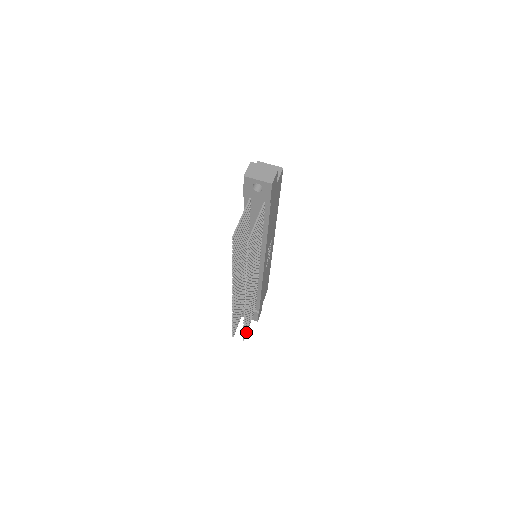
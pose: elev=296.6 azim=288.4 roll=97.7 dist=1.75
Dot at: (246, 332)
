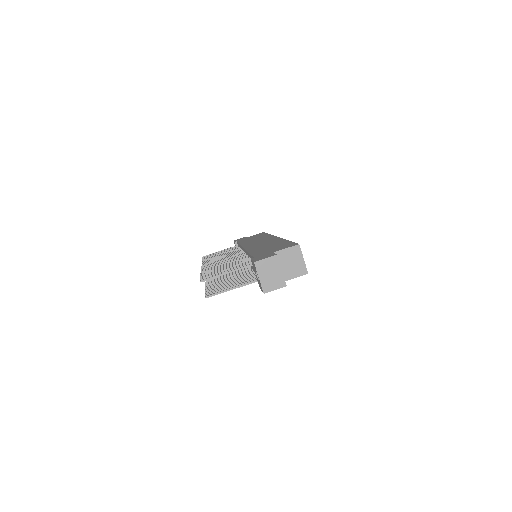
Dot at: occluded
